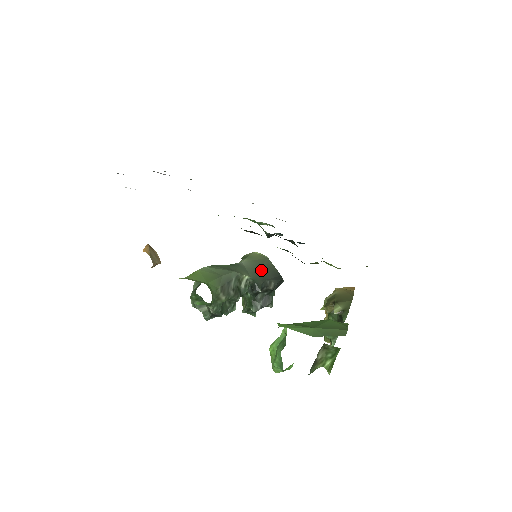
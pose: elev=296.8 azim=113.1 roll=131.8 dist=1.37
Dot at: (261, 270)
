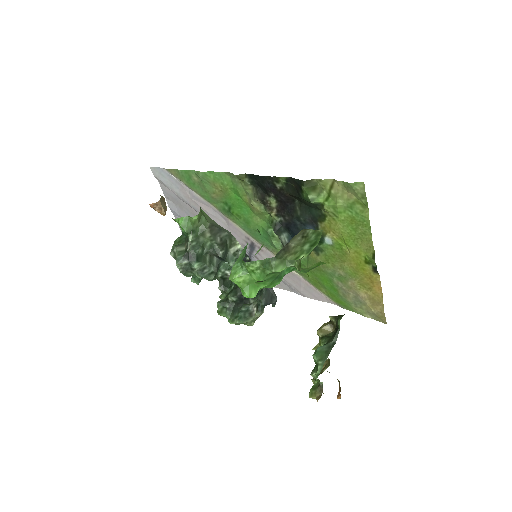
Dot at: occluded
